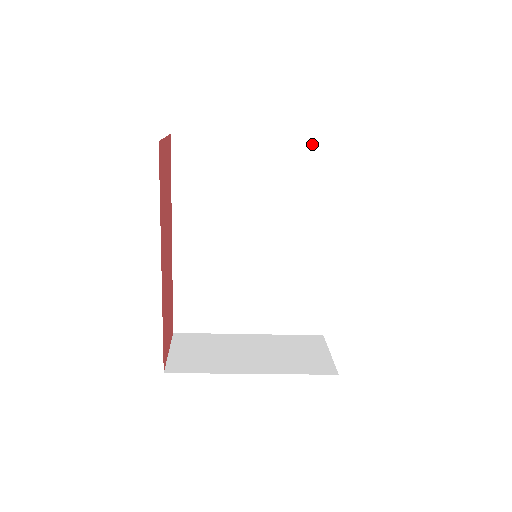
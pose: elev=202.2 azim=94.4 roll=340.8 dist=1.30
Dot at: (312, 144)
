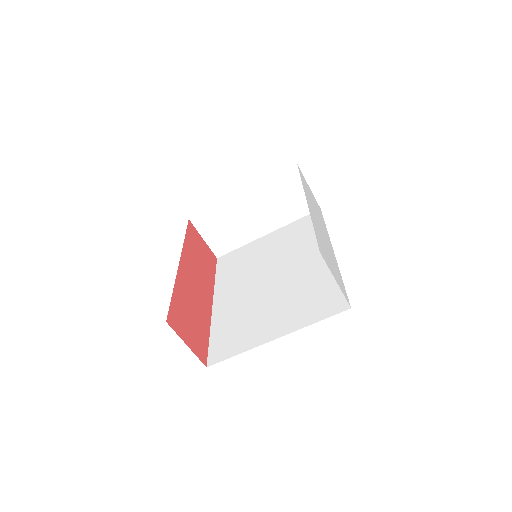
Dot at: (300, 220)
